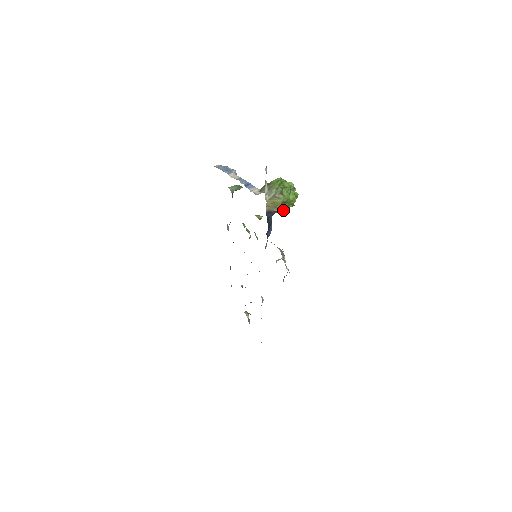
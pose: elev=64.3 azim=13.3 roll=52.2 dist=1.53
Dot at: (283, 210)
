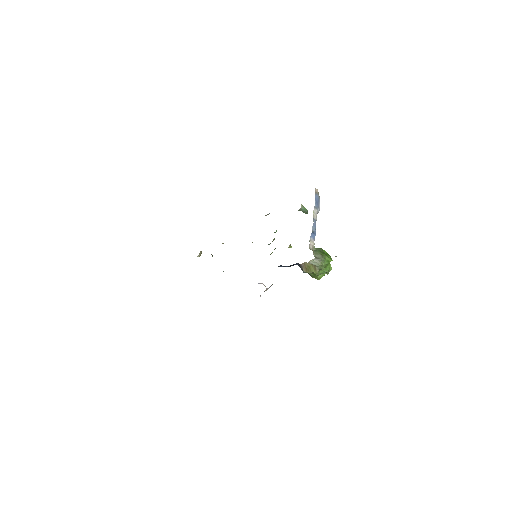
Dot at: occluded
